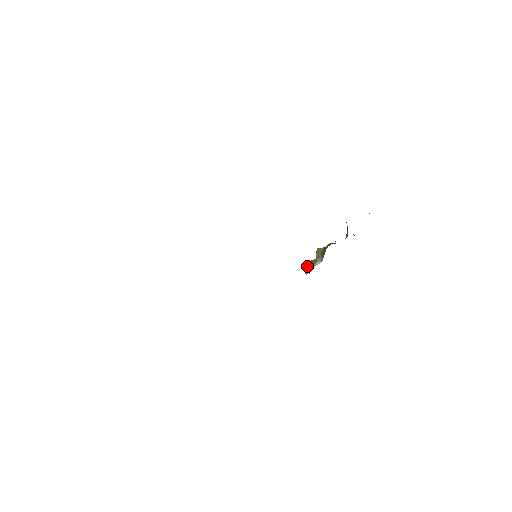
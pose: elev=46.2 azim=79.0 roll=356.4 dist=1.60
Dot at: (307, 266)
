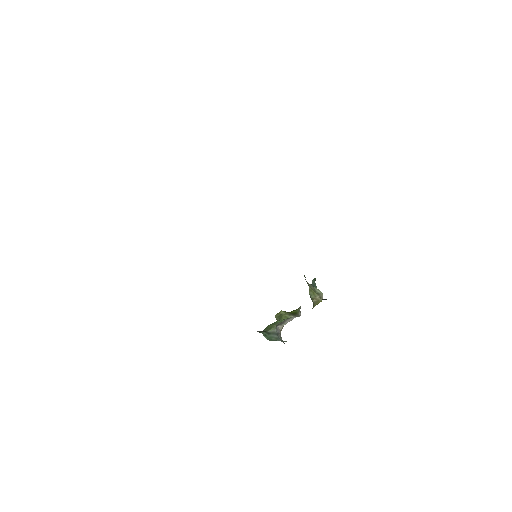
Dot at: (264, 331)
